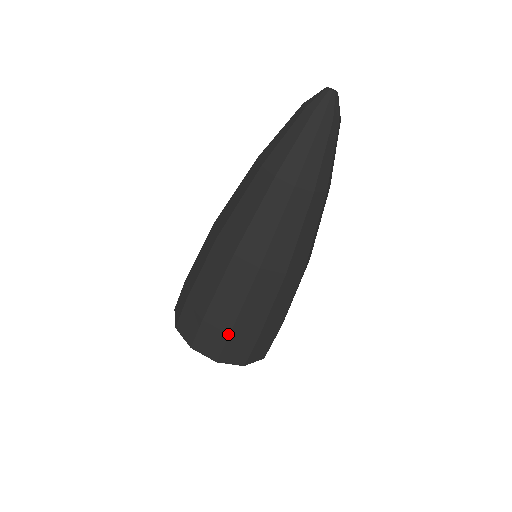
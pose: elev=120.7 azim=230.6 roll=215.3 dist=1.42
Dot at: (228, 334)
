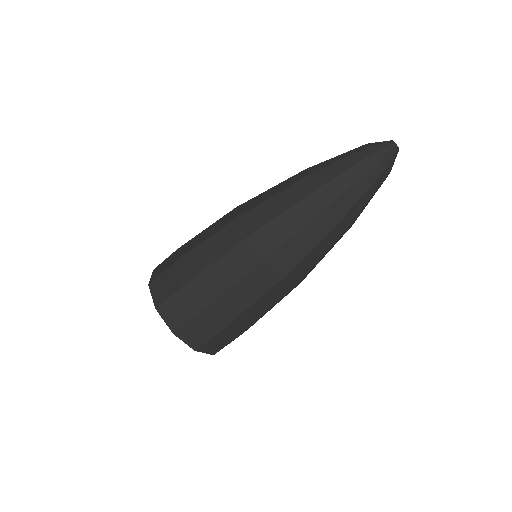
Dot at: (222, 329)
